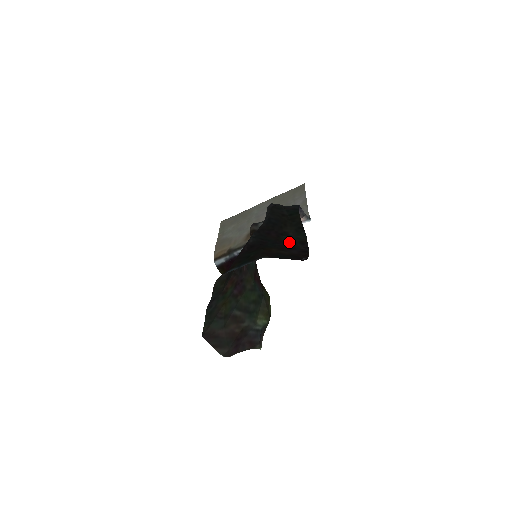
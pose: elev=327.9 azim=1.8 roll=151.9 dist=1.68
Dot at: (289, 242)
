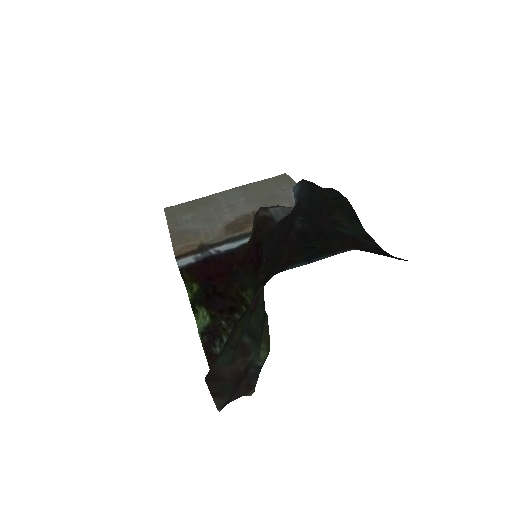
Dot at: (350, 234)
